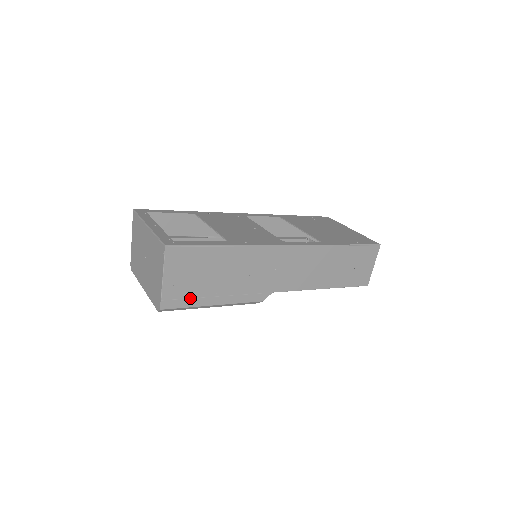
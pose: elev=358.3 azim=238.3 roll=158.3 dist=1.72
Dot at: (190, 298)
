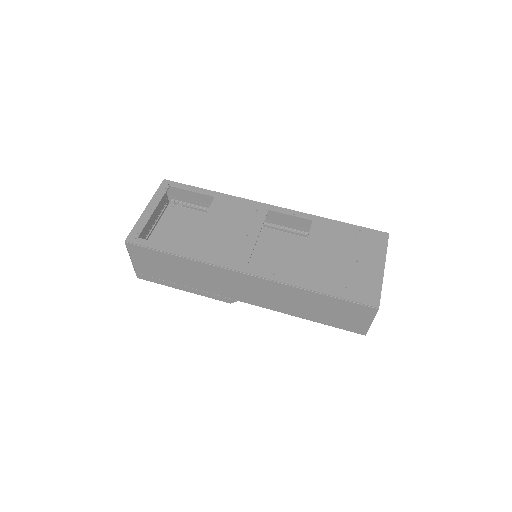
Dot at: (159, 279)
